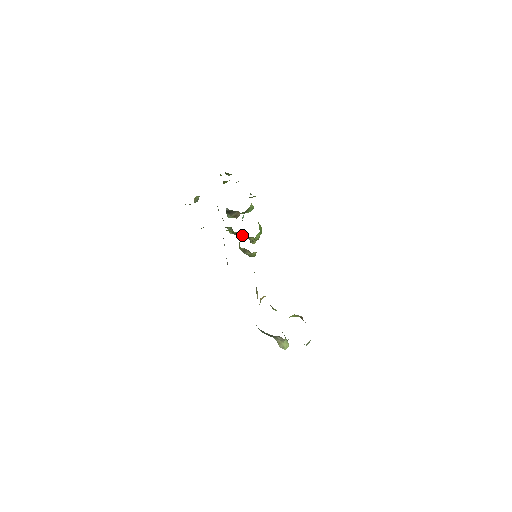
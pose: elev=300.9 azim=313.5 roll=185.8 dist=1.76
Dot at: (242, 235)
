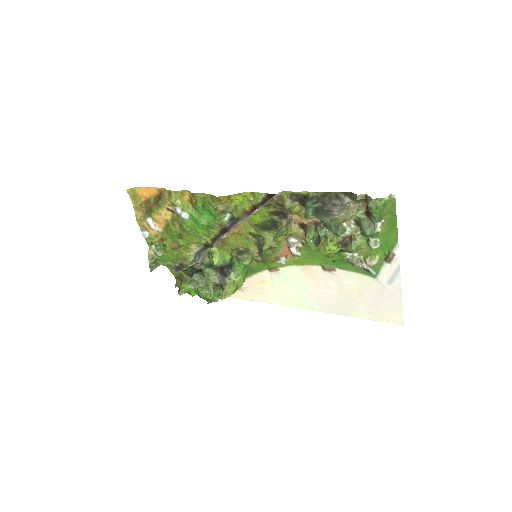
Dot at: (221, 272)
